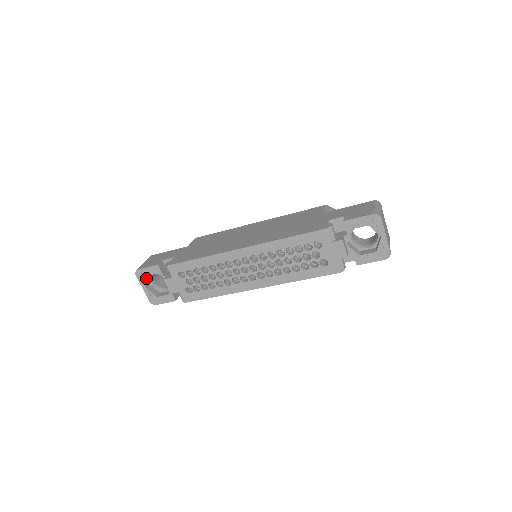
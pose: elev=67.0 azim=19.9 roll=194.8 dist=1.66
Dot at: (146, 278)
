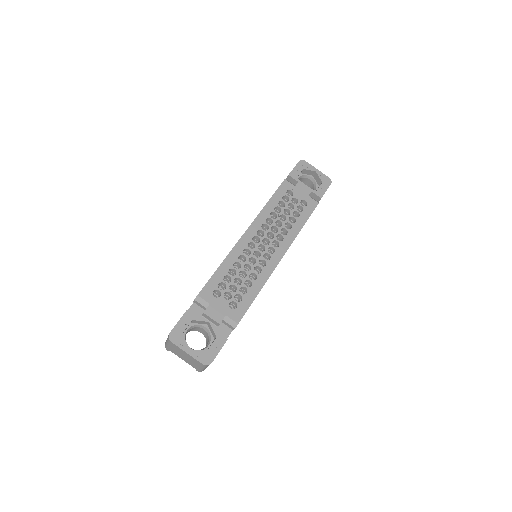
Dot at: (183, 337)
